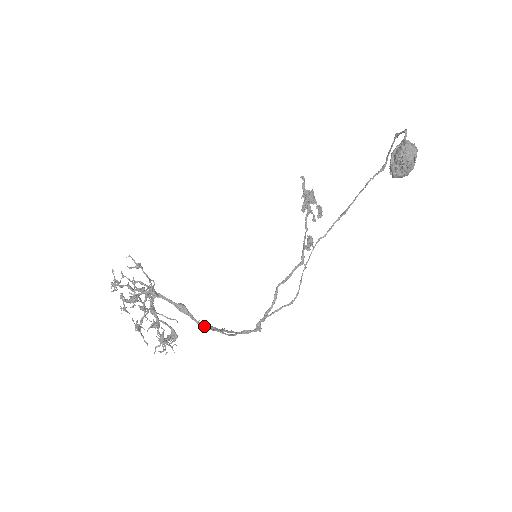
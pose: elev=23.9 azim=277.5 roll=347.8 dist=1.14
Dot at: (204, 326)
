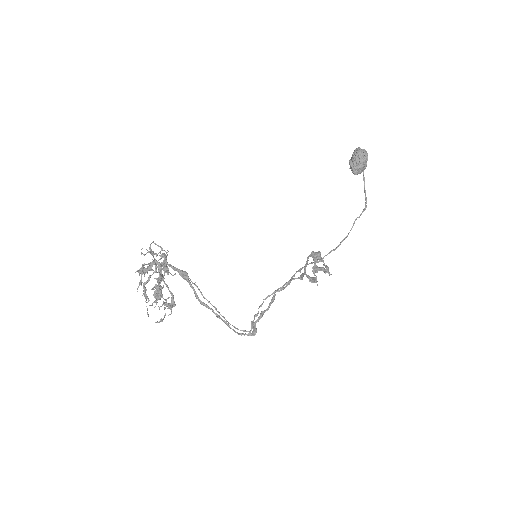
Dot at: (198, 289)
